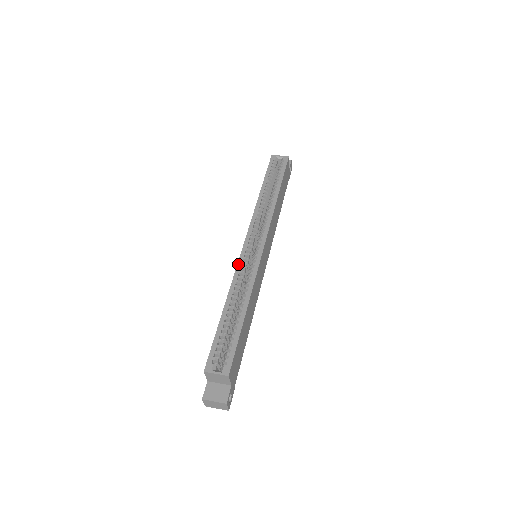
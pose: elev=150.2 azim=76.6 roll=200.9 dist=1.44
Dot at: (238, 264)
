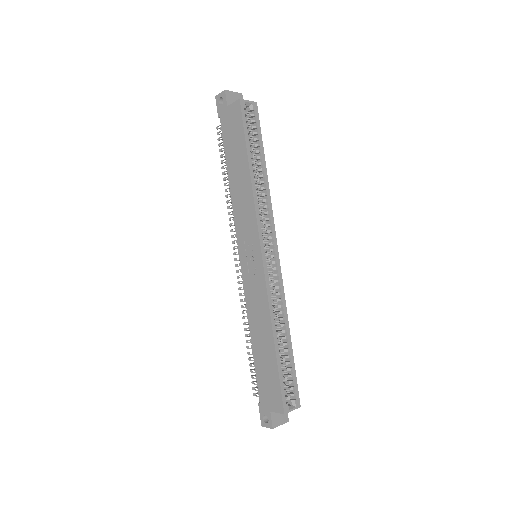
Dot at: (267, 286)
